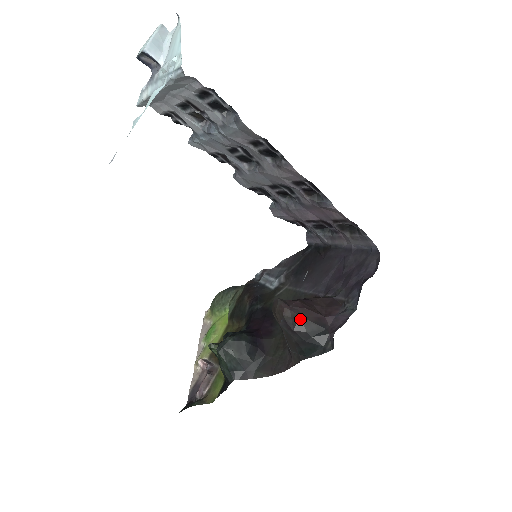
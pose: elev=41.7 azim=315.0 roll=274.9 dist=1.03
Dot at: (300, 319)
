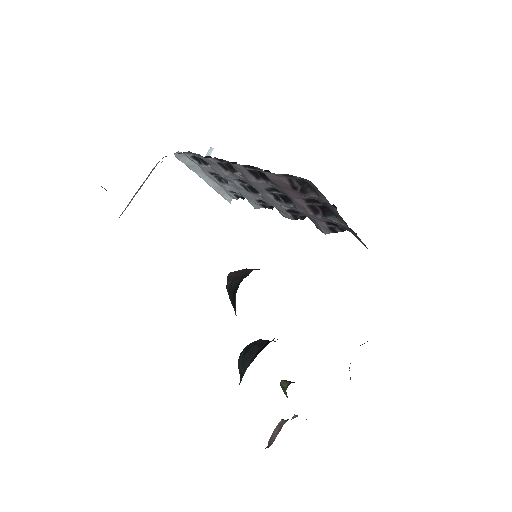
Dot at: (233, 279)
